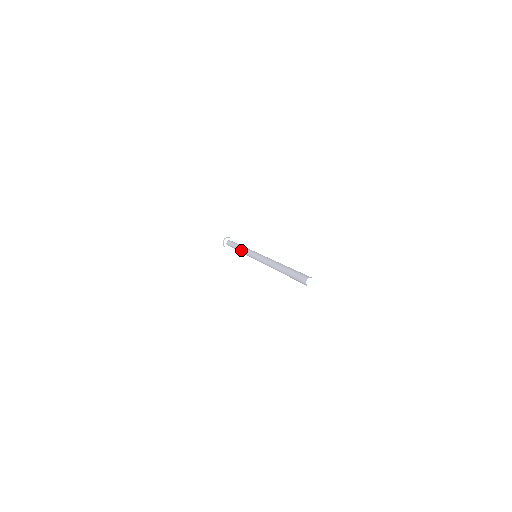
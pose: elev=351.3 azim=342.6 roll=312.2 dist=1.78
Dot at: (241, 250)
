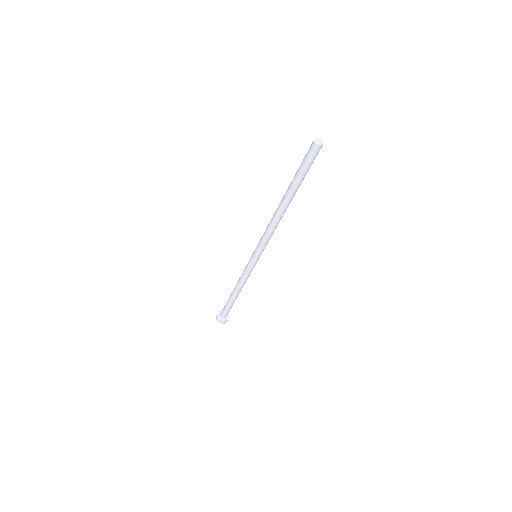
Dot at: (239, 283)
